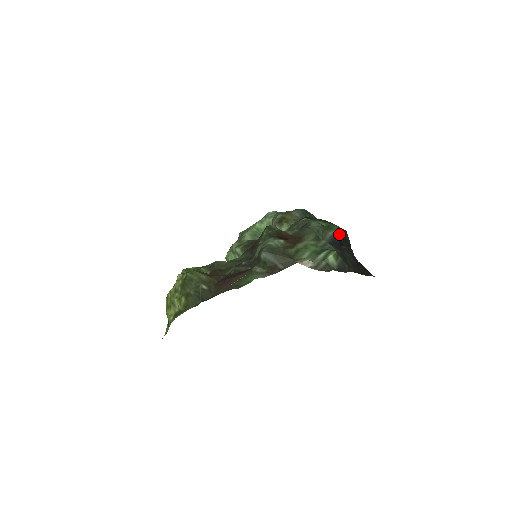
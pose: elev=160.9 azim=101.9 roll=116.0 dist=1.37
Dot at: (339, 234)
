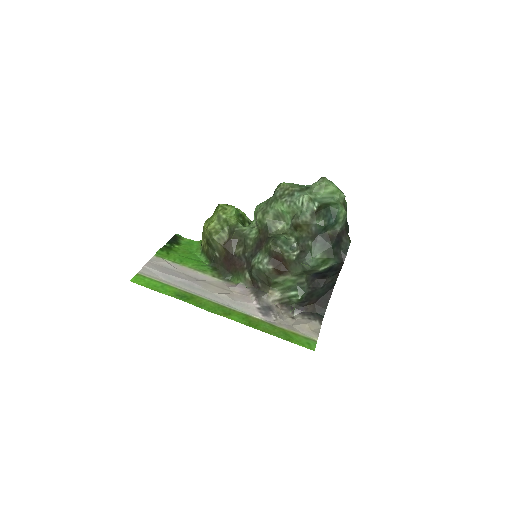
Dot at: (330, 268)
